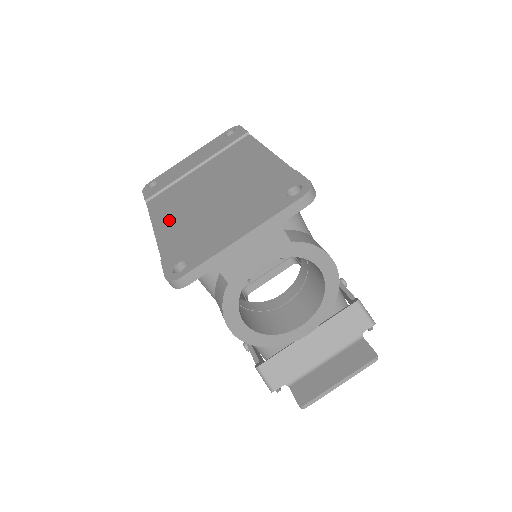
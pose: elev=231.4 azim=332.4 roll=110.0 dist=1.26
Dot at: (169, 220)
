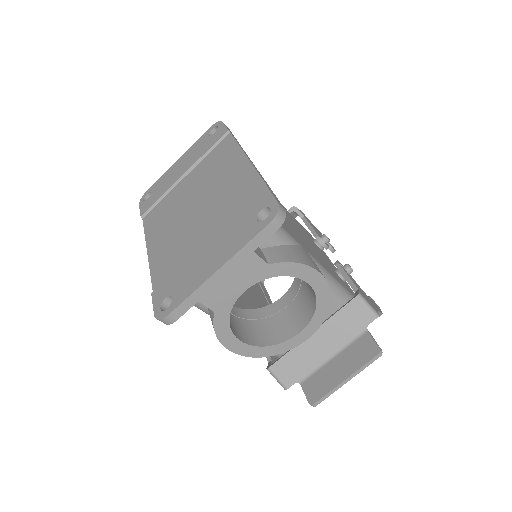
Dot at: (160, 243)
